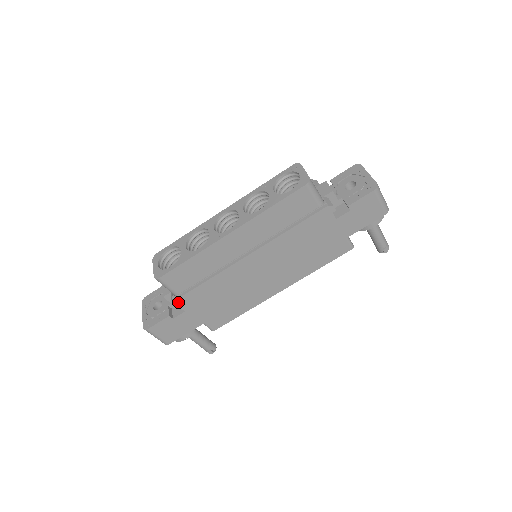
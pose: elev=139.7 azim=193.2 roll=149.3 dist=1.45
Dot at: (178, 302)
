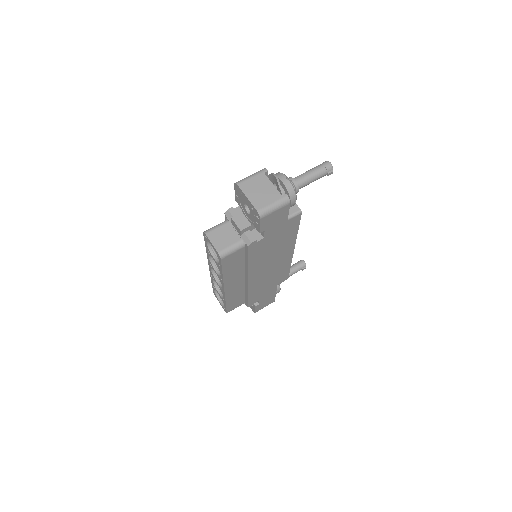
Dot at: (250, 305)
